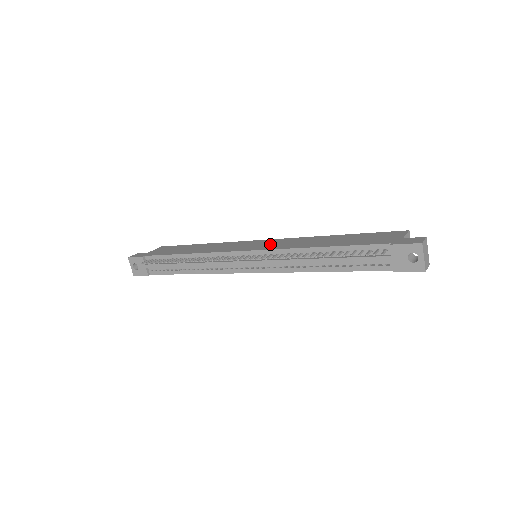
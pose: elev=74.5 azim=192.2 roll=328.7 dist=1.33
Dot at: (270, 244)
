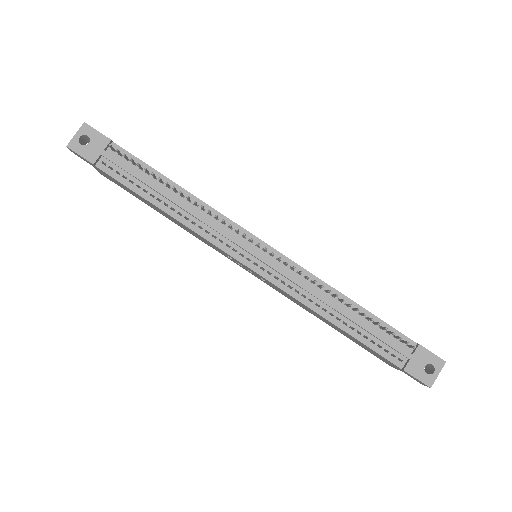
Dot at: occluded
